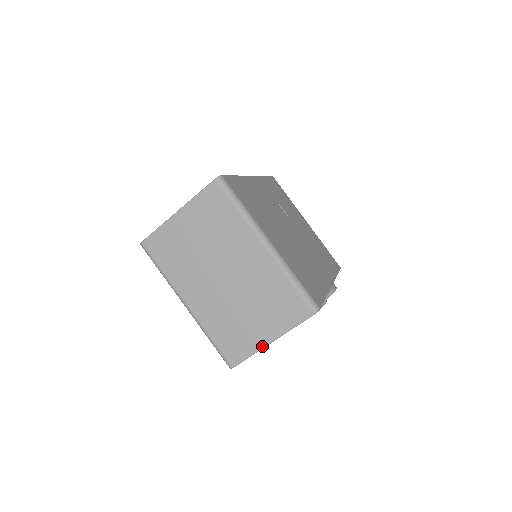
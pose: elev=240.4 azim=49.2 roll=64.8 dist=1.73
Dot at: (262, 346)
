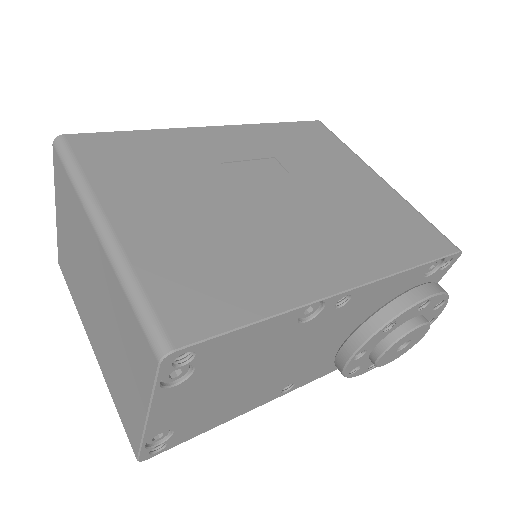
Dot at: (142, 426)
